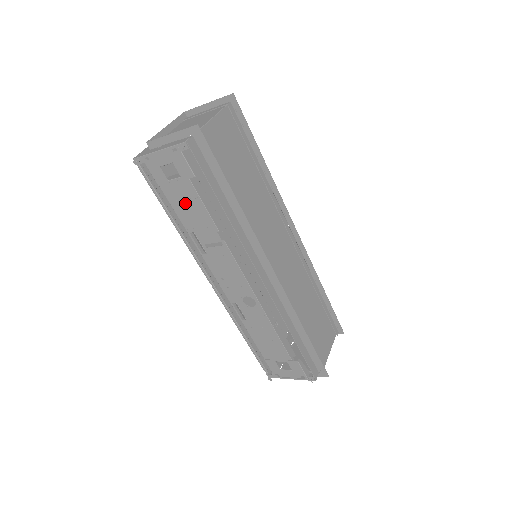
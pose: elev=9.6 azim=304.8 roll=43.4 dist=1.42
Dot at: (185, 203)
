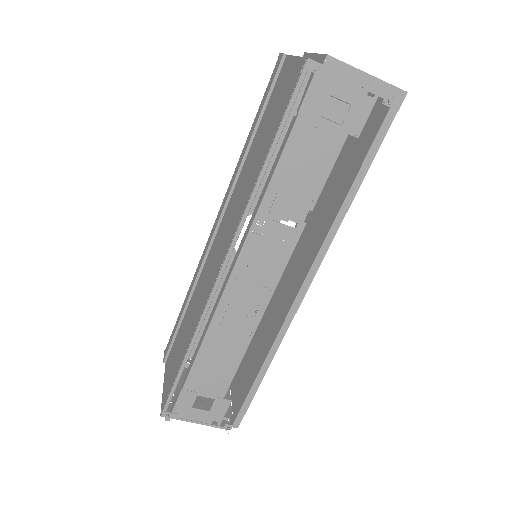
Dot at: (309, 155)
